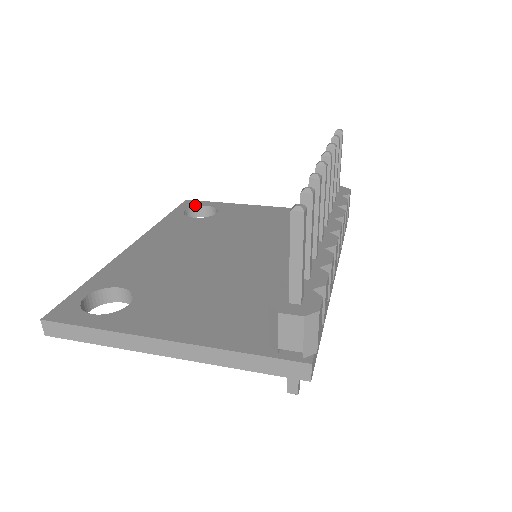
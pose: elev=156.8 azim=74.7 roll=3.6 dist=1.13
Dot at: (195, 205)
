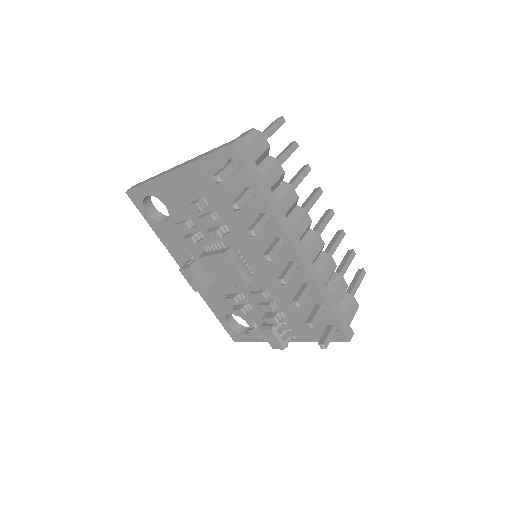
Dot at: (243, 326)
